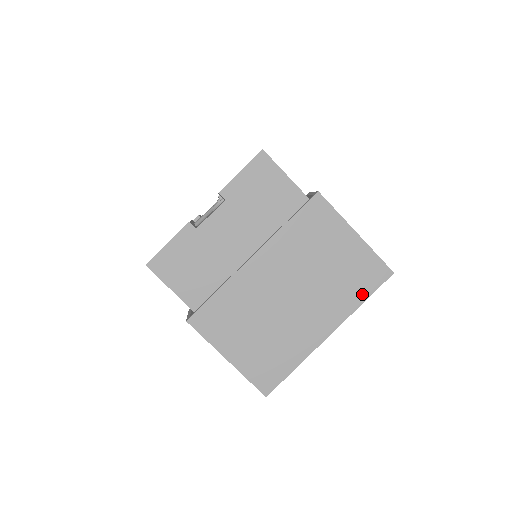
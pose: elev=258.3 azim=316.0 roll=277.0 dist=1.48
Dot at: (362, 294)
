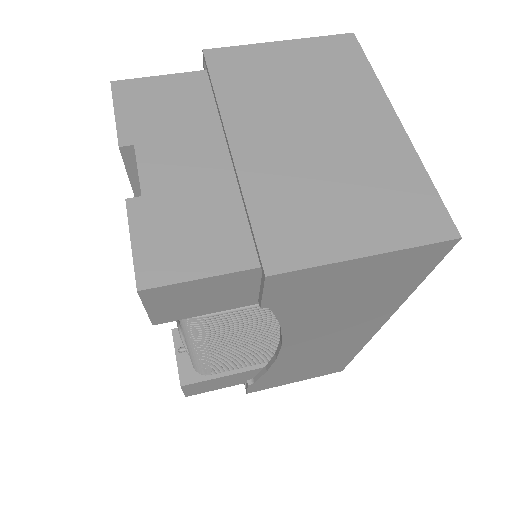
Dot at: (362, 68)
